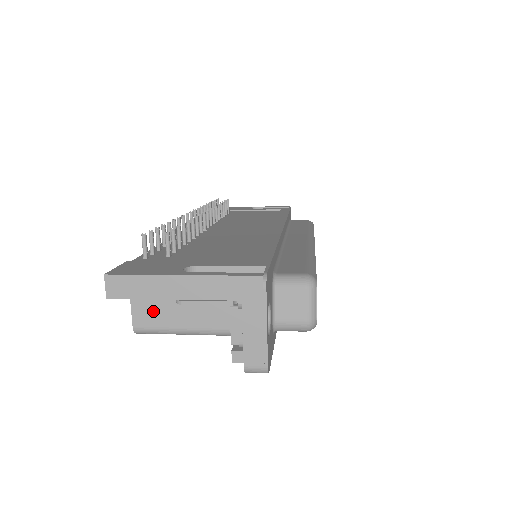
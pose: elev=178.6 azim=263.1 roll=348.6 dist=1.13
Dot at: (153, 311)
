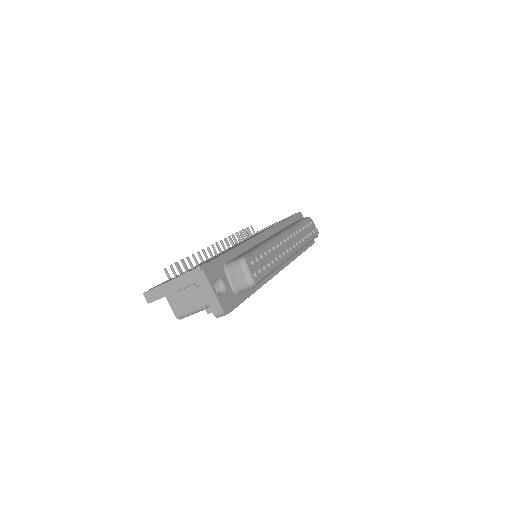
Dot at: (180, 305)
